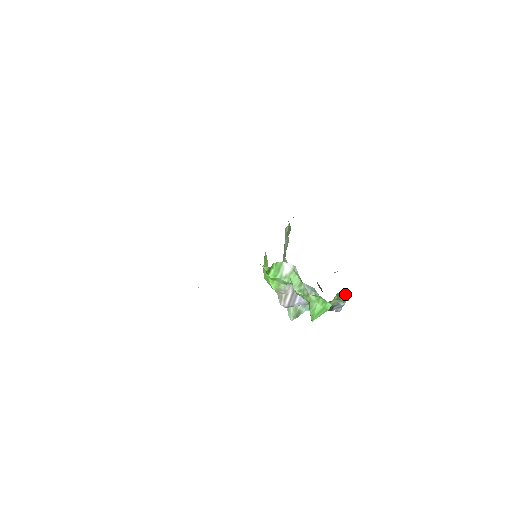
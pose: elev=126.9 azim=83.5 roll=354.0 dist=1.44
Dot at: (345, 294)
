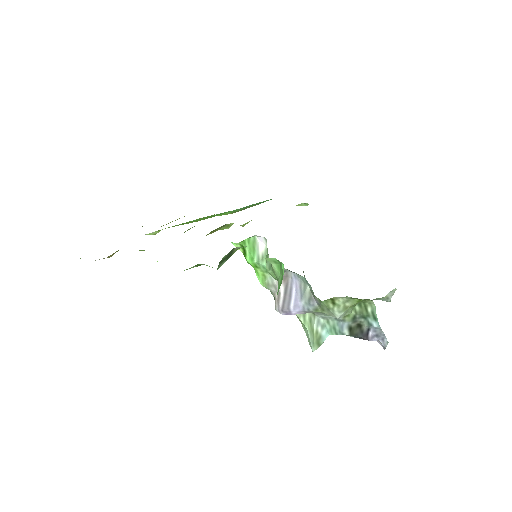
Dot at: (371, 304)
